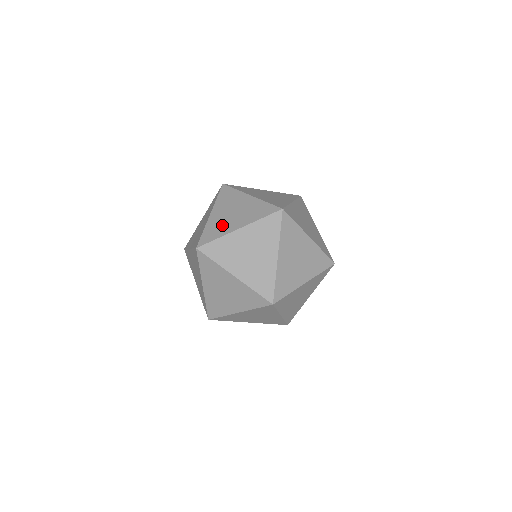
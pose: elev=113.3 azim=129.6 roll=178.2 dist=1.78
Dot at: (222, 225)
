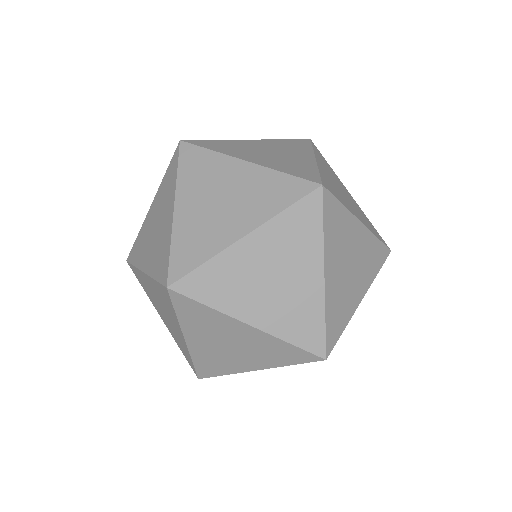
Dot at: occluded
